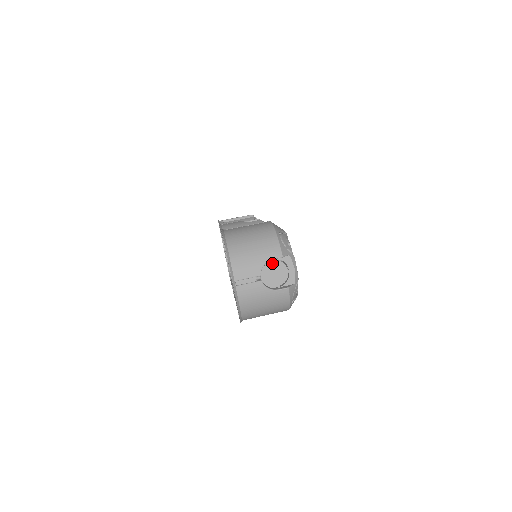
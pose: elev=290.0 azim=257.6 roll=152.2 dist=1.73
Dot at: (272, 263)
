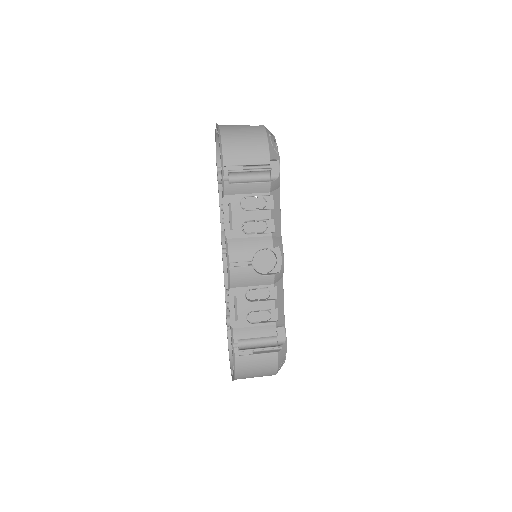
Dot at: occluded
